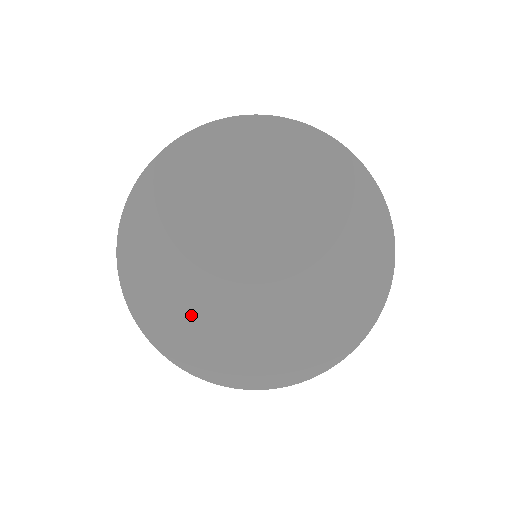
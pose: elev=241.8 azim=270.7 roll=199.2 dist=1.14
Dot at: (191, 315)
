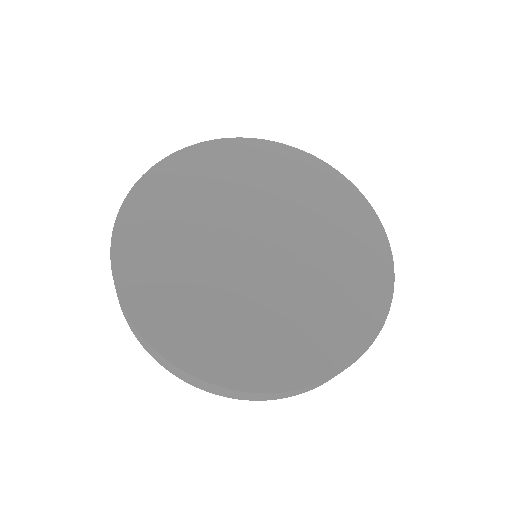
Dot at: (183, 292)
